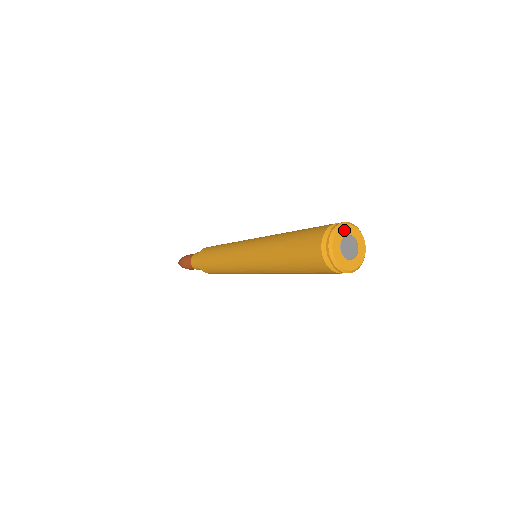
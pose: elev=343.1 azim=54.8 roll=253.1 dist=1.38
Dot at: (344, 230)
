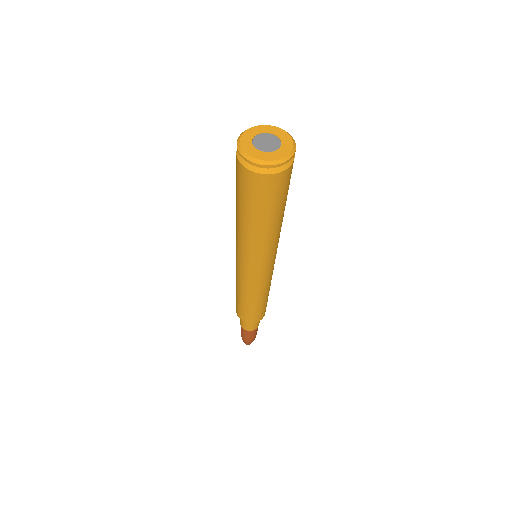
Dot at: (261, 129)
